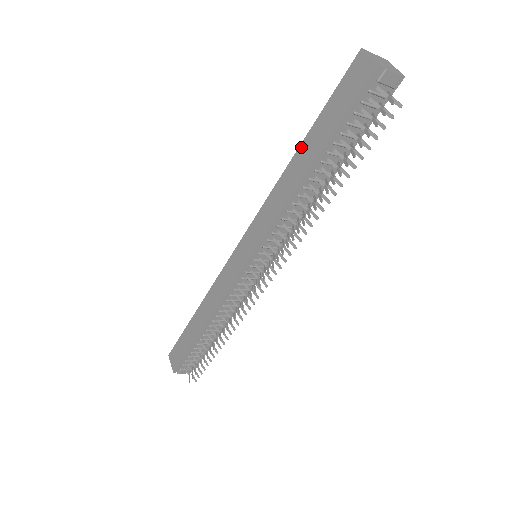
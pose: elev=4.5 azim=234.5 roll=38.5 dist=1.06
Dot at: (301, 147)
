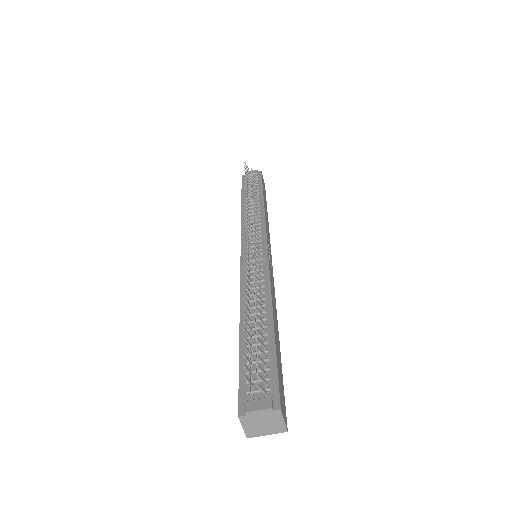
Dot at: occluded
